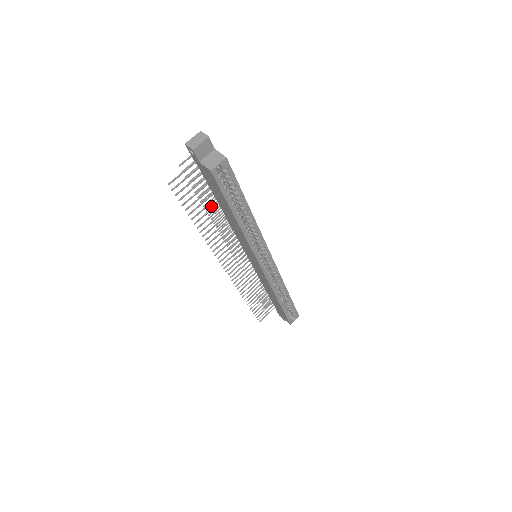
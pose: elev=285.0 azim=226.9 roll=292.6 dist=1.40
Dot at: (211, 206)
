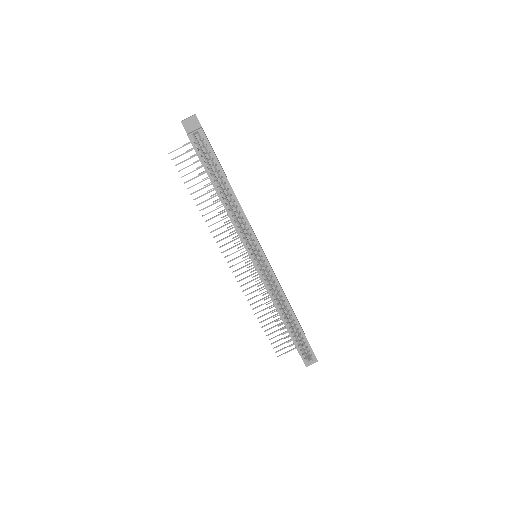
Dot at: (215, 193)
